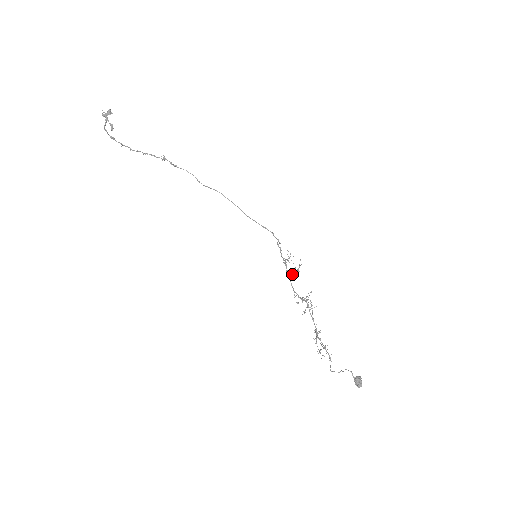
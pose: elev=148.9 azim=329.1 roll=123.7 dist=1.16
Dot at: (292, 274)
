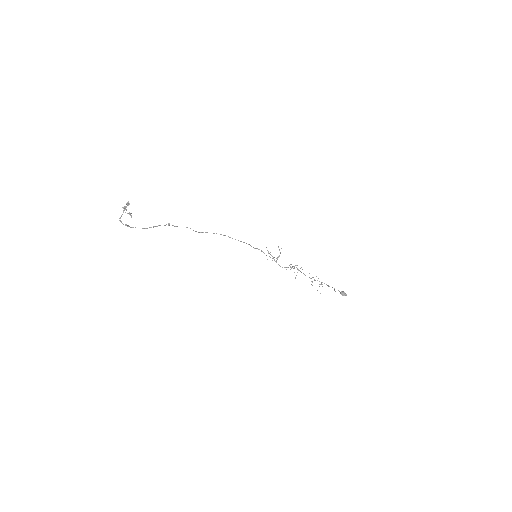
Dot at: (279, 256)
